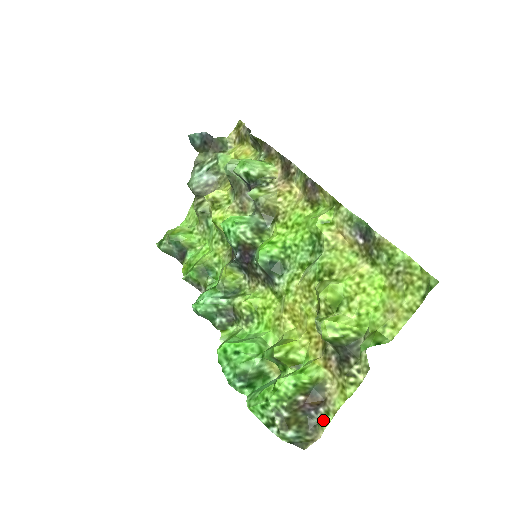
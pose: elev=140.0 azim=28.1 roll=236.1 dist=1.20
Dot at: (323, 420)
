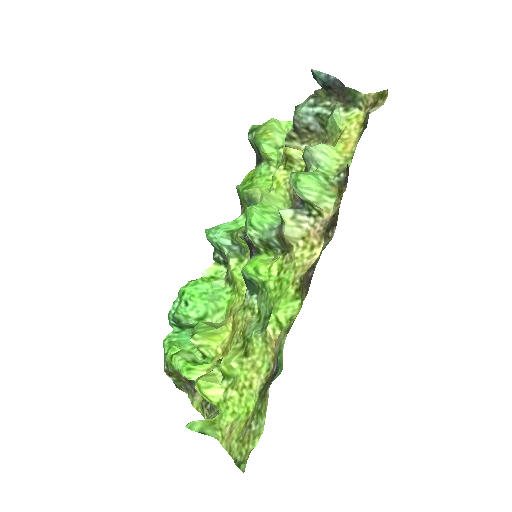
Dot at: (190, 394)
